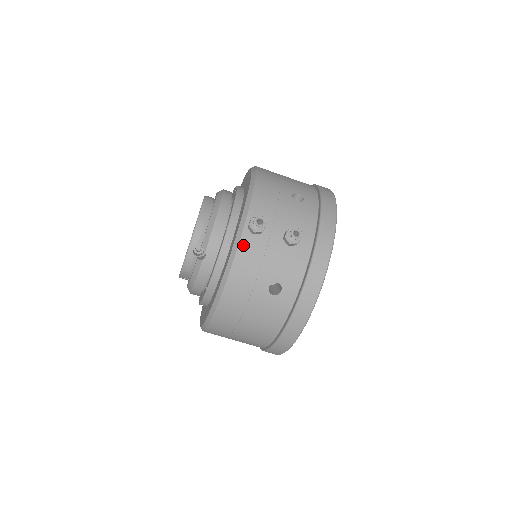
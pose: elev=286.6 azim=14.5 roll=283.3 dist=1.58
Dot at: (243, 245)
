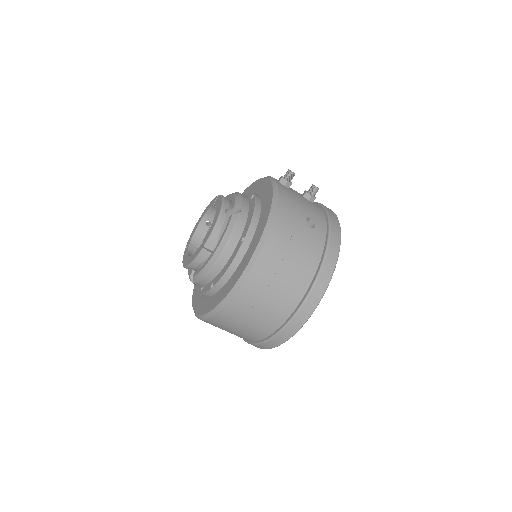
Dot at: (281, 189)
